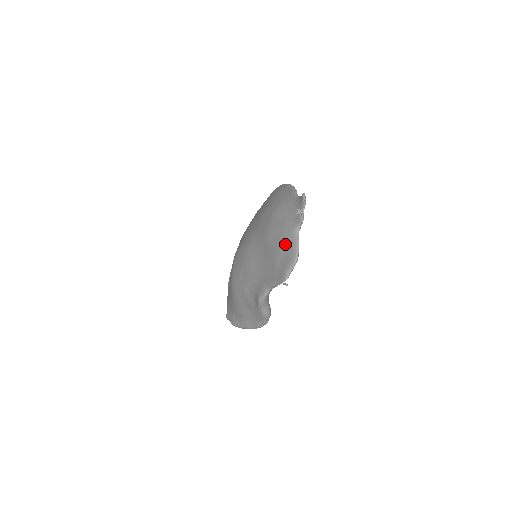
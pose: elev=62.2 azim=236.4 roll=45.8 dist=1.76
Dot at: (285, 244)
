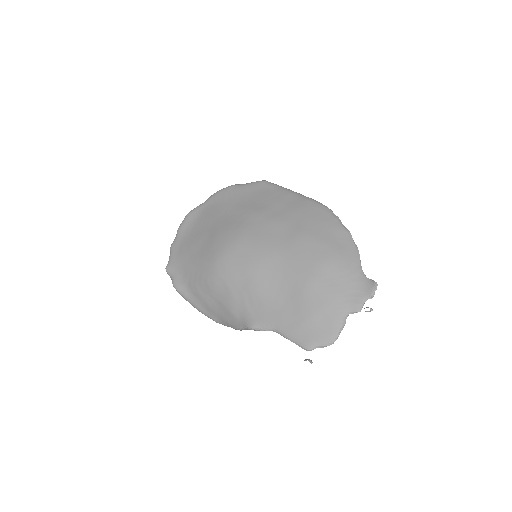
Dot at: (328, 316)
